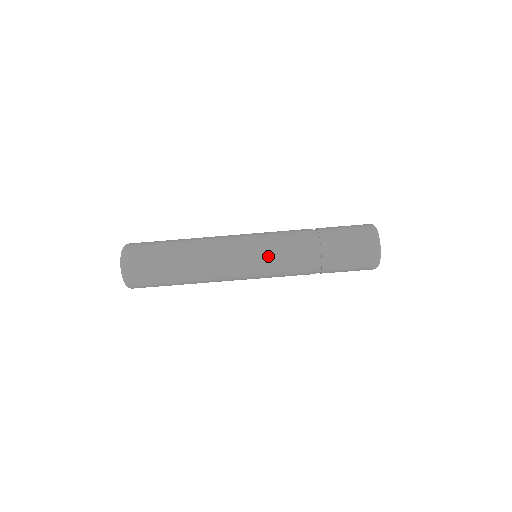
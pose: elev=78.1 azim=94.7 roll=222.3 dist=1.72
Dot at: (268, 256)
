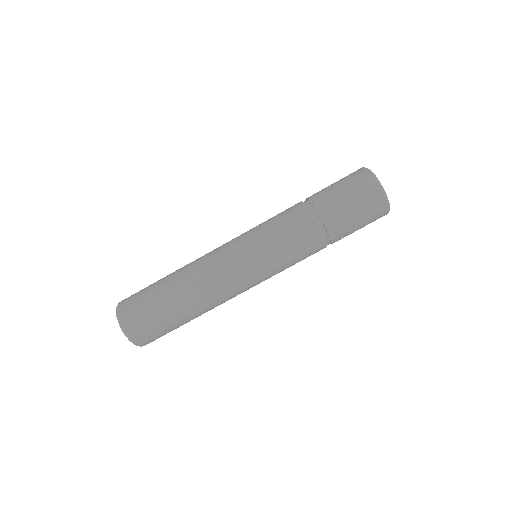
Dot at: (268, 252)
